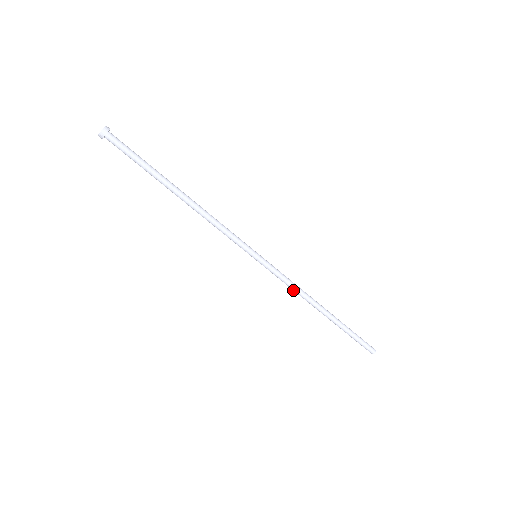
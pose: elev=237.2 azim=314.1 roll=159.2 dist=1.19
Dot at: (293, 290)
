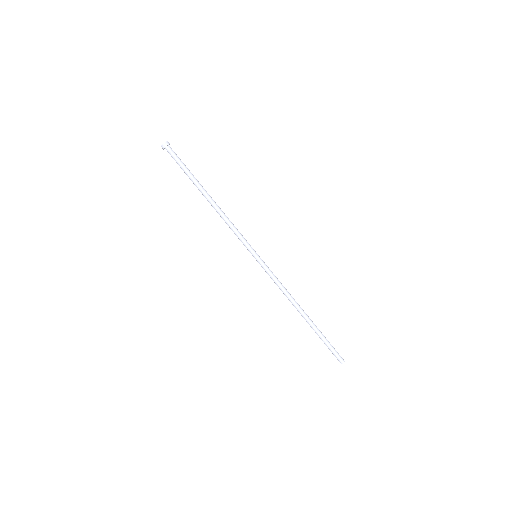
Dot at: (281, 290)
